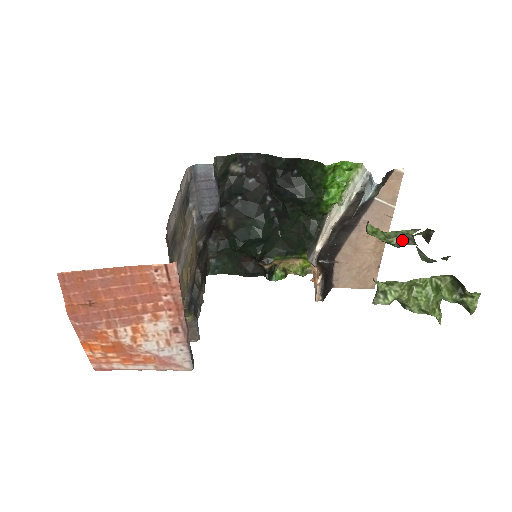
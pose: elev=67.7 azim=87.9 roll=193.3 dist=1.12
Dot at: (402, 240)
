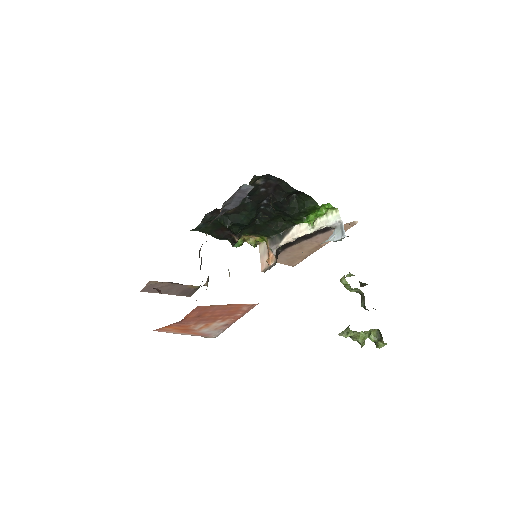
Dot at: (356, 291)
